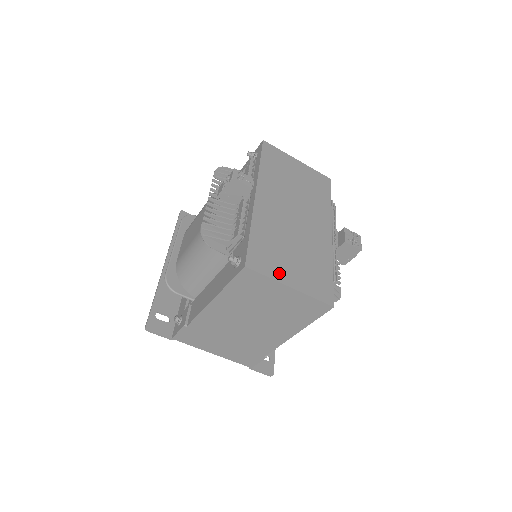
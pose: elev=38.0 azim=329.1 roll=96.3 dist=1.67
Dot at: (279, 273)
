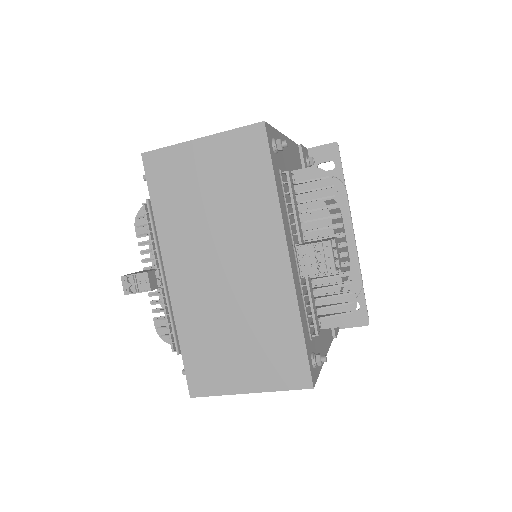
Dot at: (229, 382)
